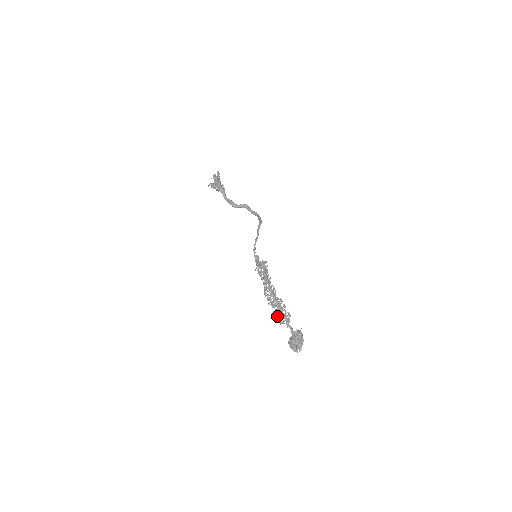
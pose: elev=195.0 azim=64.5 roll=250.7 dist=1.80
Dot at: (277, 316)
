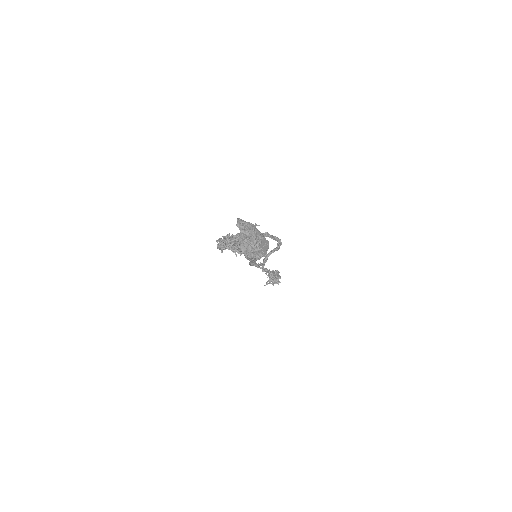
Dot at: (222, 245)
